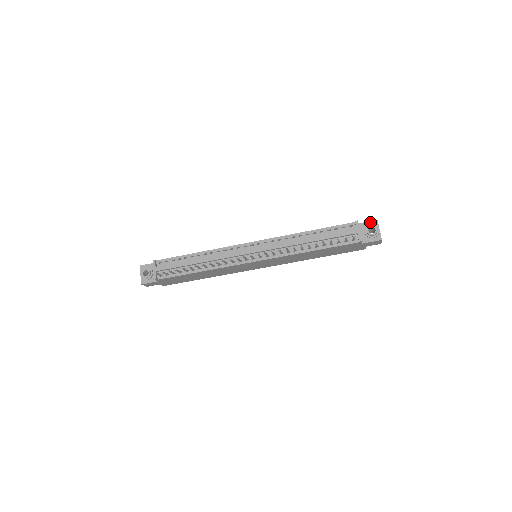
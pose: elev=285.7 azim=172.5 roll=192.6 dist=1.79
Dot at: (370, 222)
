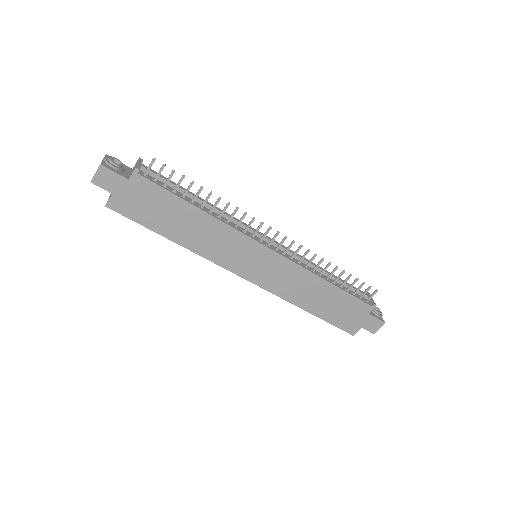
Dot at: occluded
